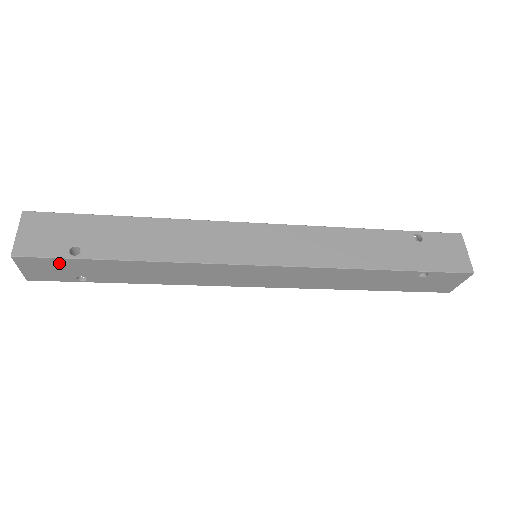
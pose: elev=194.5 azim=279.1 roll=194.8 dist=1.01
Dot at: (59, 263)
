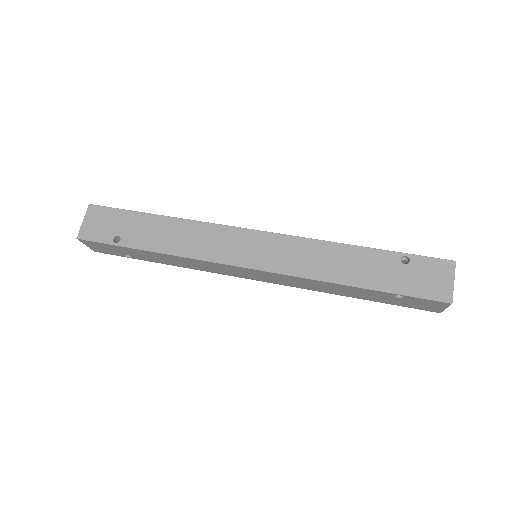
Dot at: (108, 246)
